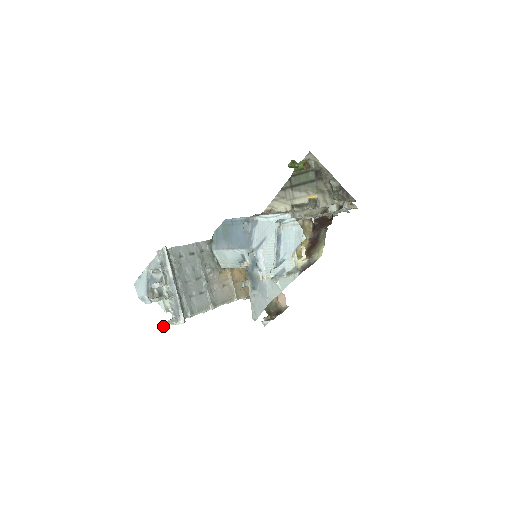
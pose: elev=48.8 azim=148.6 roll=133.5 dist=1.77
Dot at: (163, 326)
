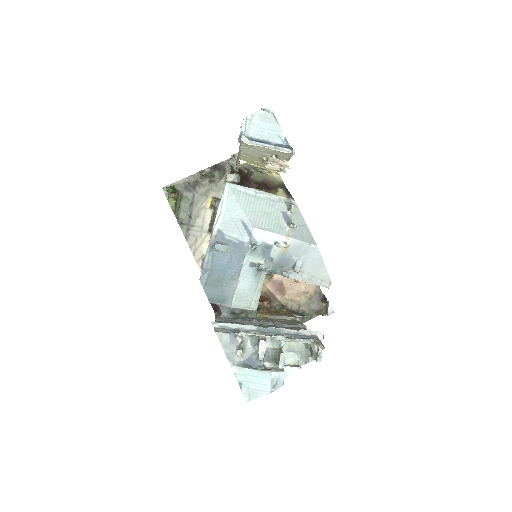
Dot at: (324, 347)
